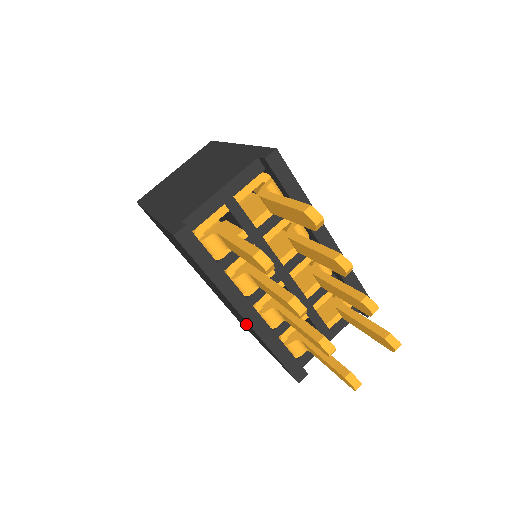
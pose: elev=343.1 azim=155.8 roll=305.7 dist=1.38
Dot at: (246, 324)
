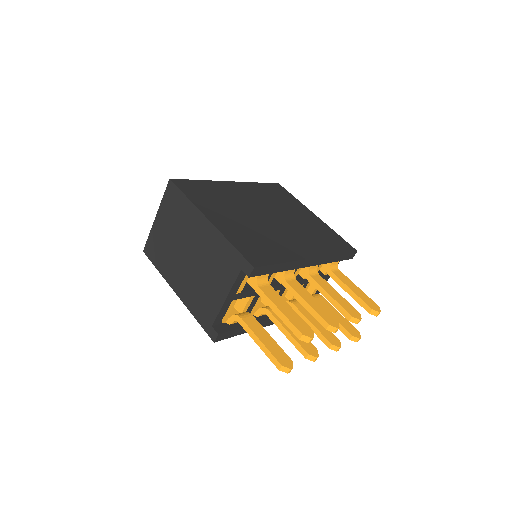
Dot at: occluded
